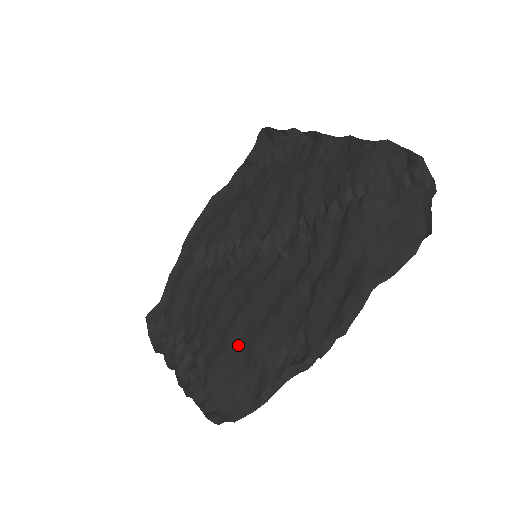
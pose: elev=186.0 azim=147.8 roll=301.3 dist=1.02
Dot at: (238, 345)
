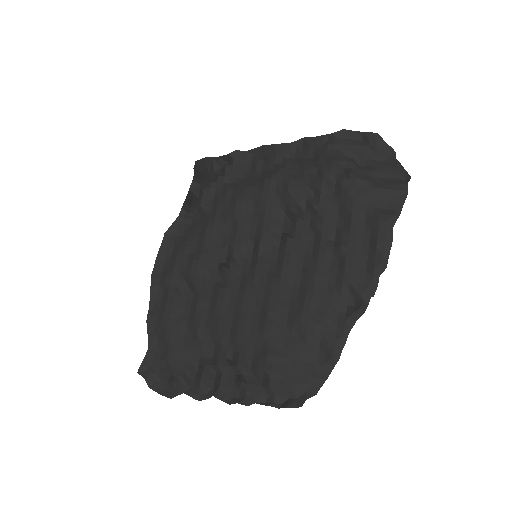
Dot at: (283, 330)
